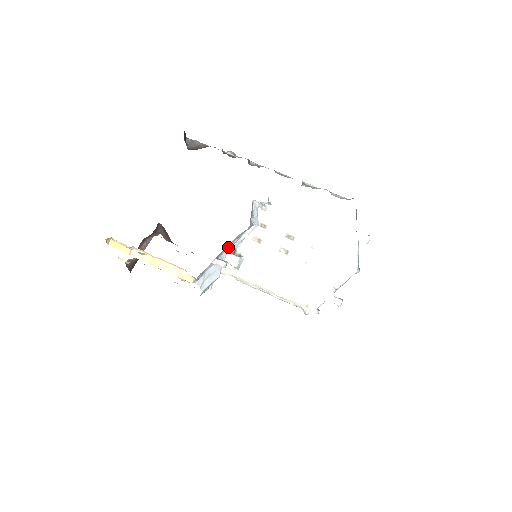
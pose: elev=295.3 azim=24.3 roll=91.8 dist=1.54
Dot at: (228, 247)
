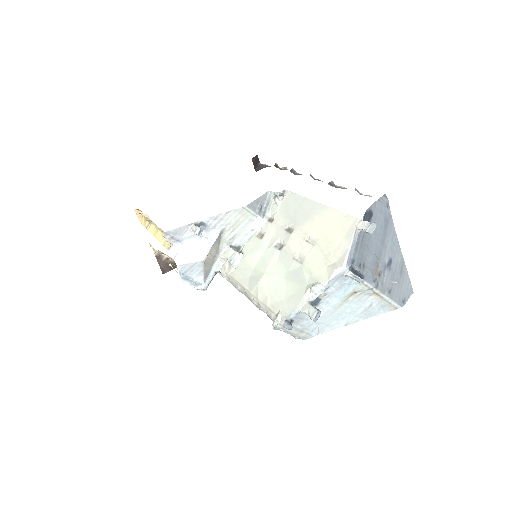
Dot at: (220, 227)
